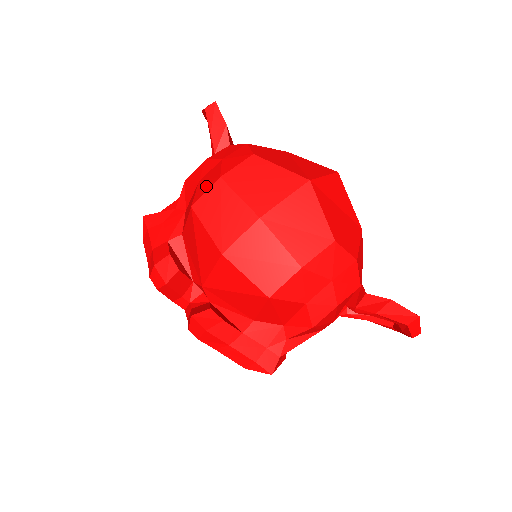
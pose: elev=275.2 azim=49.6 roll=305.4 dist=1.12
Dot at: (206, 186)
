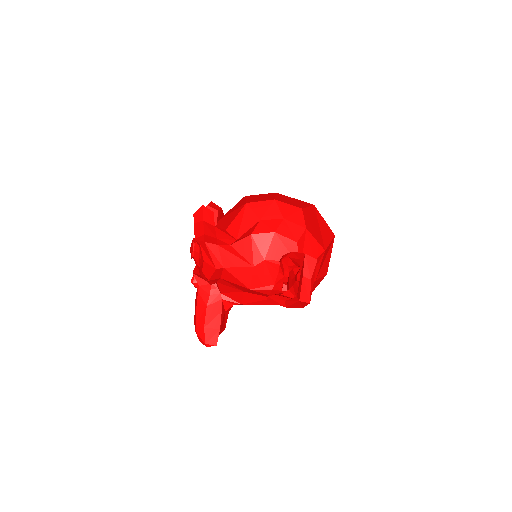
Dot at: occluded
